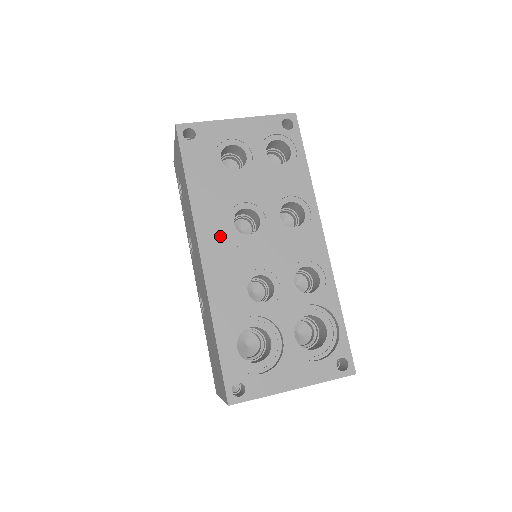
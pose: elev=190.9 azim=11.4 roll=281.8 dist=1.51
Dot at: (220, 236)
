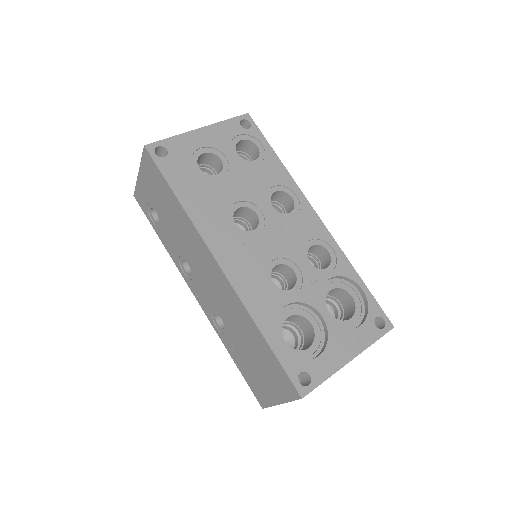
Dot at: (228, 239)
